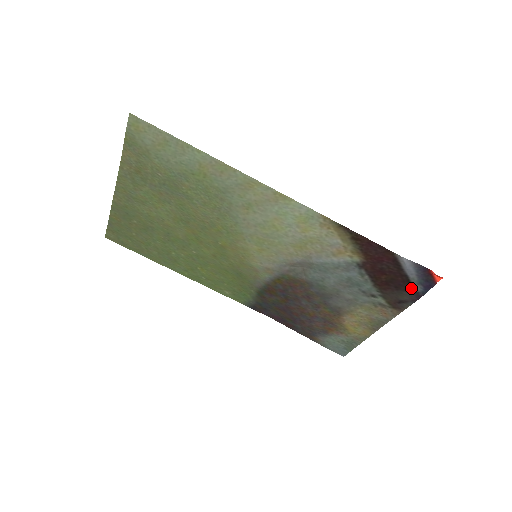
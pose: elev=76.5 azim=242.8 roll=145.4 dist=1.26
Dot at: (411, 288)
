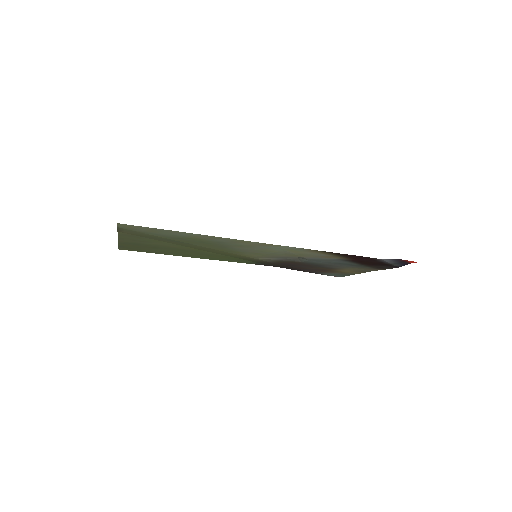
Dot at: (390, 265)
